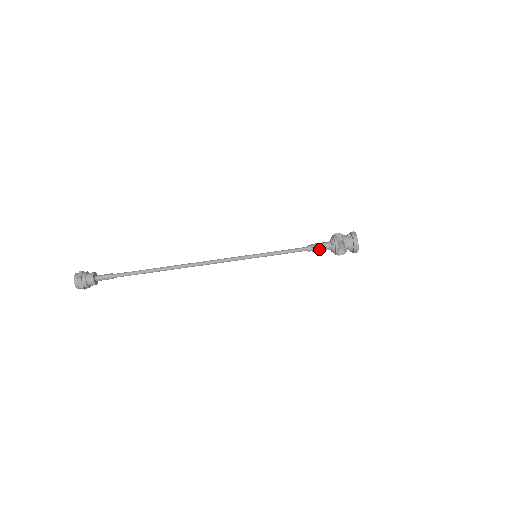
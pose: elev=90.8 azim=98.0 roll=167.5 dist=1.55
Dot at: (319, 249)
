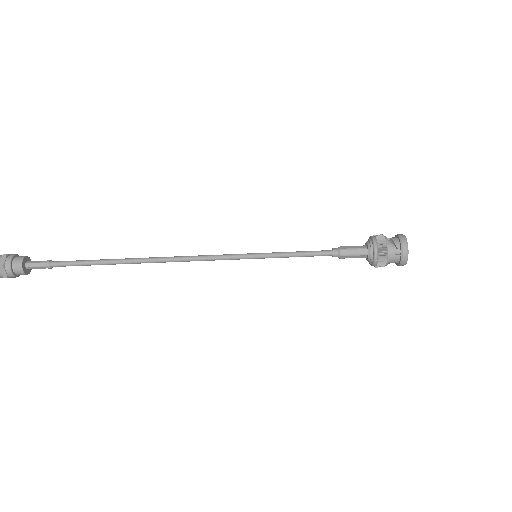
Dot at: (348, 257)
